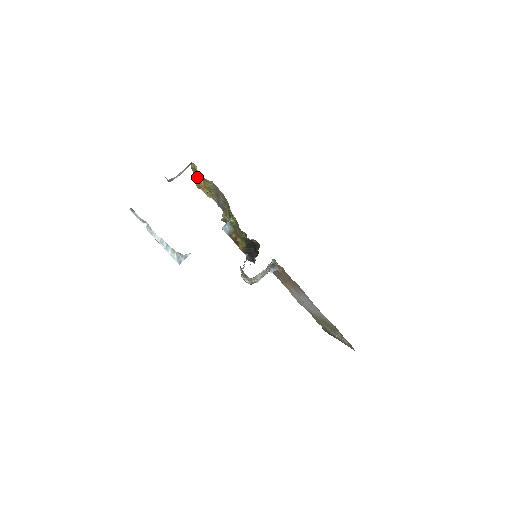
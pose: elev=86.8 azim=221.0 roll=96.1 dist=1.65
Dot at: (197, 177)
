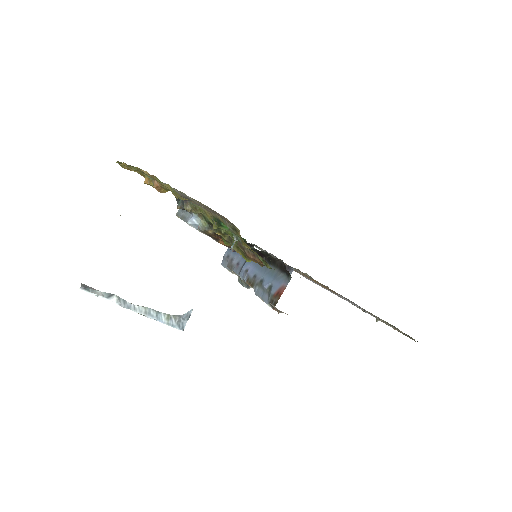
Dot at: occluded
